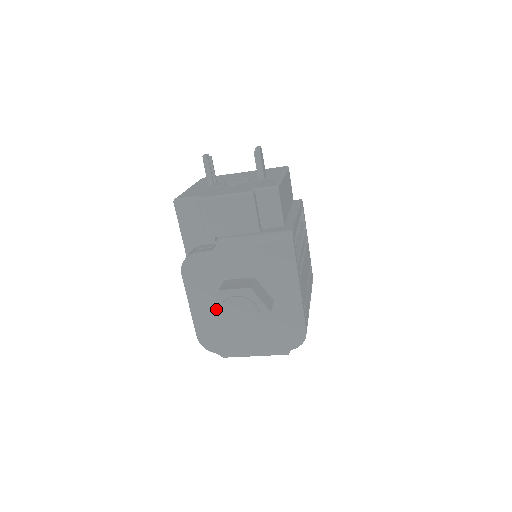
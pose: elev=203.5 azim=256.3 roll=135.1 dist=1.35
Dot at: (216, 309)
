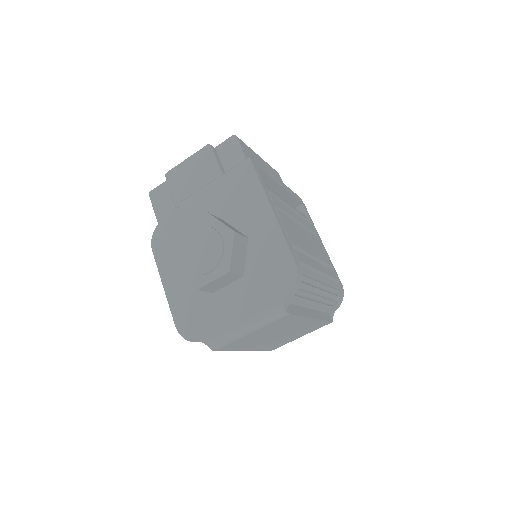
Dot at: (178, 256)
